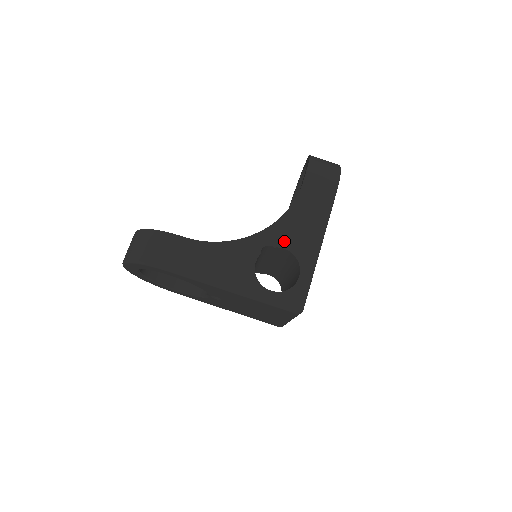
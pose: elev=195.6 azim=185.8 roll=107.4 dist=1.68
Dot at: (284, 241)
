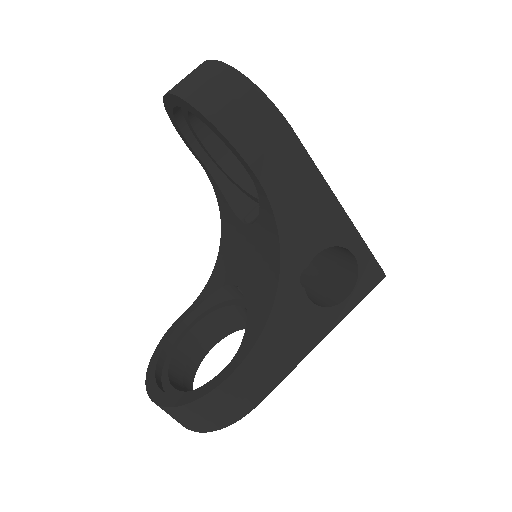
Dot at: (308, 250)
